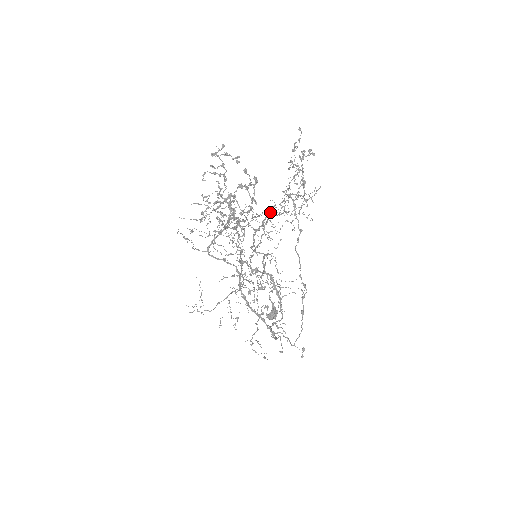
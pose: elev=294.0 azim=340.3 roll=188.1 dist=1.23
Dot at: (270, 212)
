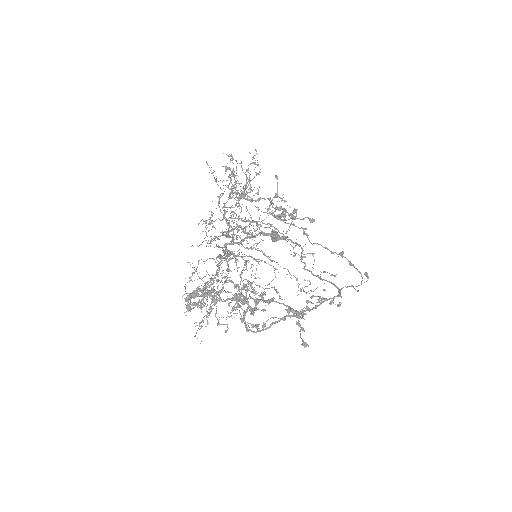
Dot at: (224, 210)
